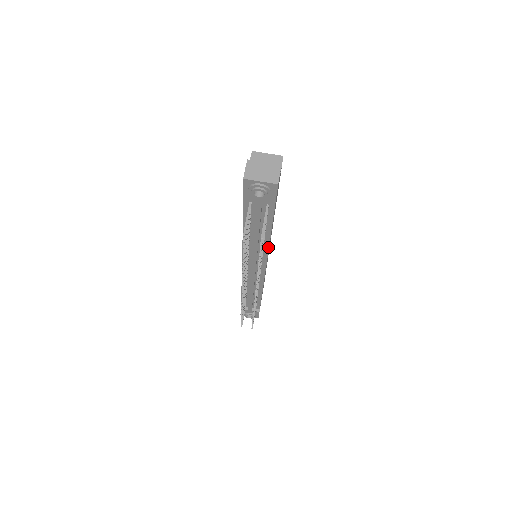
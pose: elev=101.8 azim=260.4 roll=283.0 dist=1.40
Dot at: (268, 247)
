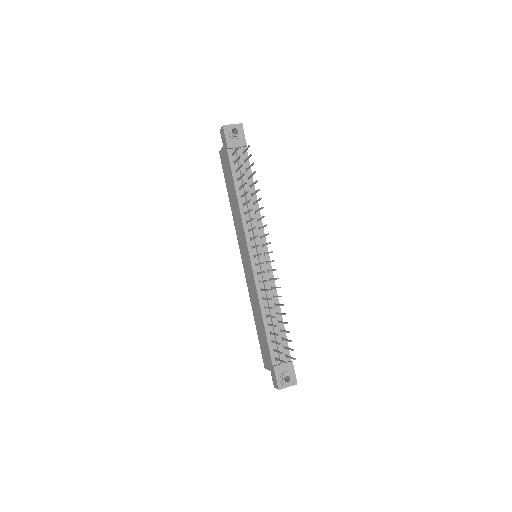
Dot at: (259, 211)
